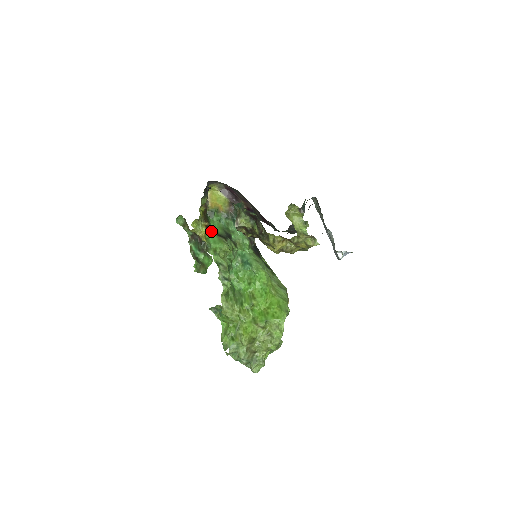
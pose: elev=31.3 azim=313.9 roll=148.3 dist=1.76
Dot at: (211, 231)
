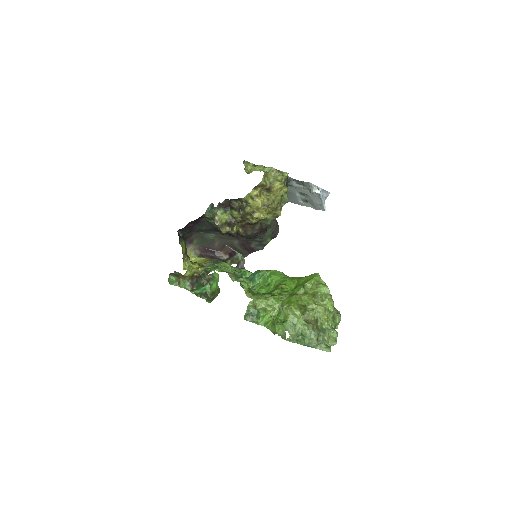
Dot at: occluded
